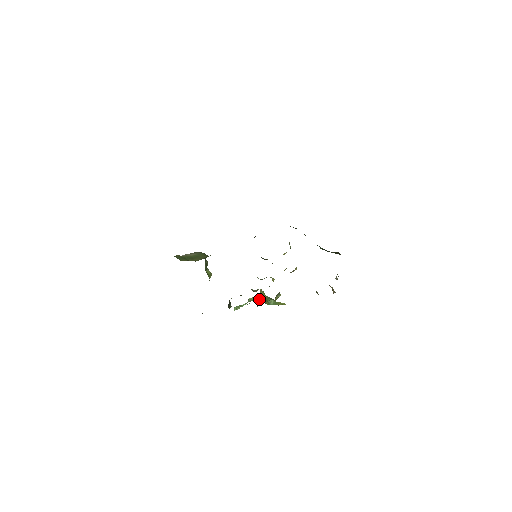
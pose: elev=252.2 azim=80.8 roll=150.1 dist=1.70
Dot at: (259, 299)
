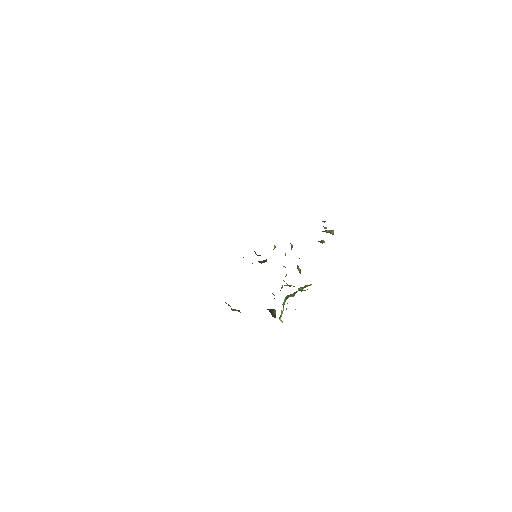
Dot at: (290, 296)
